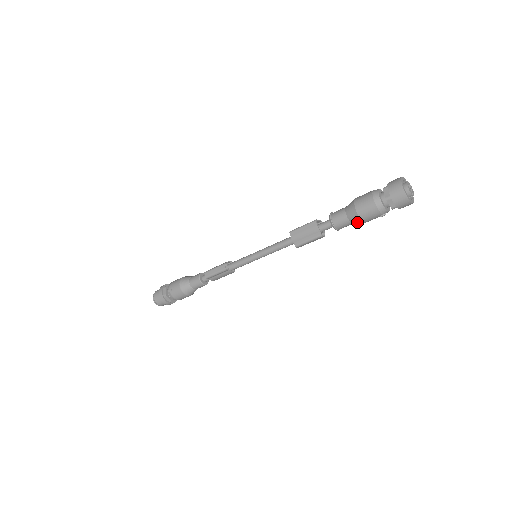
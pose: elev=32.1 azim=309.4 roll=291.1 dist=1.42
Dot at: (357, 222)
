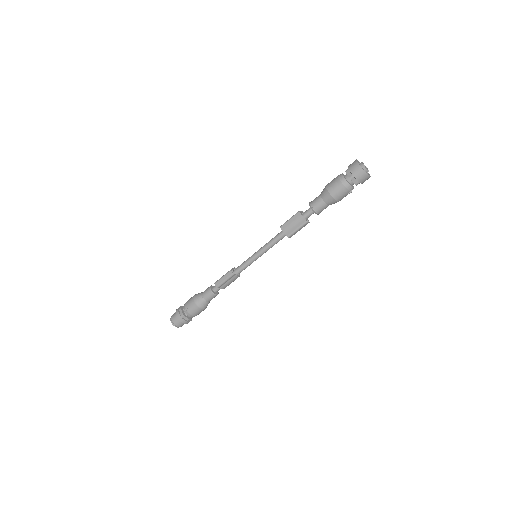
Dot at: (332, 203)
